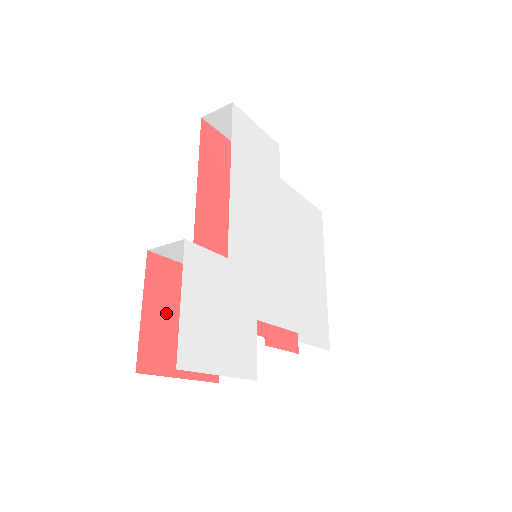
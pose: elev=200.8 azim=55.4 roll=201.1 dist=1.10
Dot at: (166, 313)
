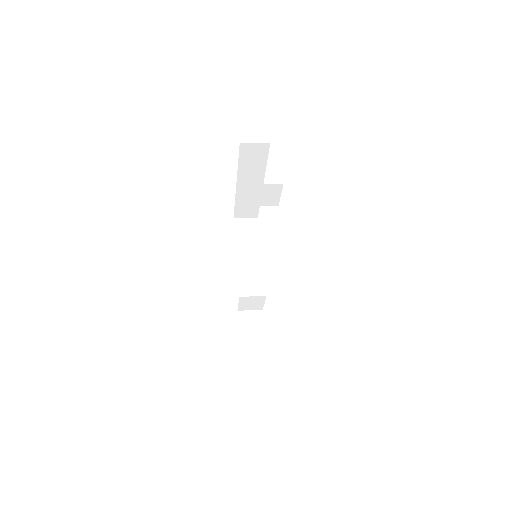
Dot at: occluded
